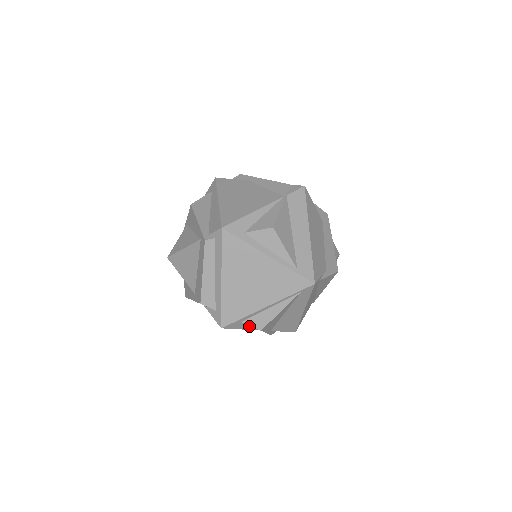
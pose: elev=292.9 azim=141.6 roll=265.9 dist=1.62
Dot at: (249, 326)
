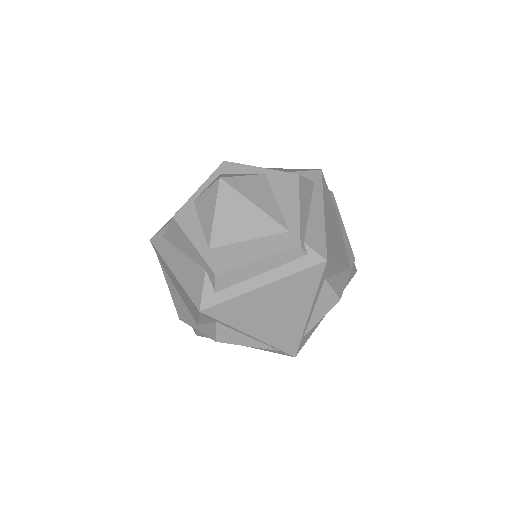
Dot at: (206, 322)
